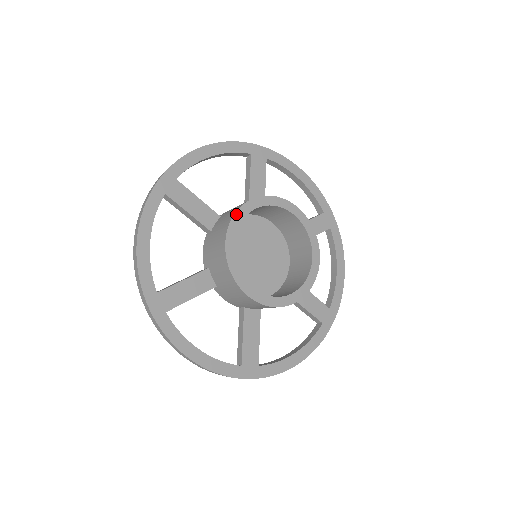
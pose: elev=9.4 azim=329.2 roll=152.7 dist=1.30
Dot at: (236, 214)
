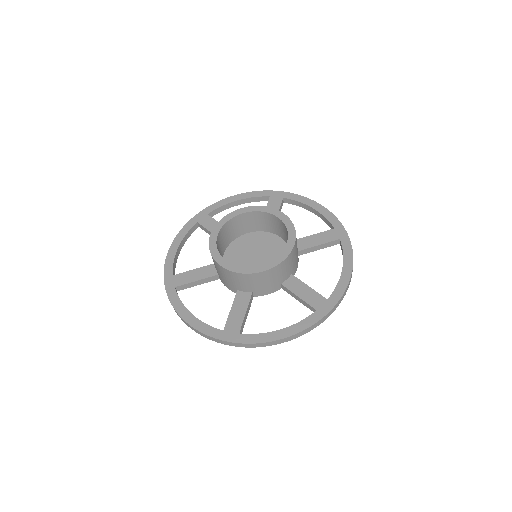
Dot at: (210, 248)
